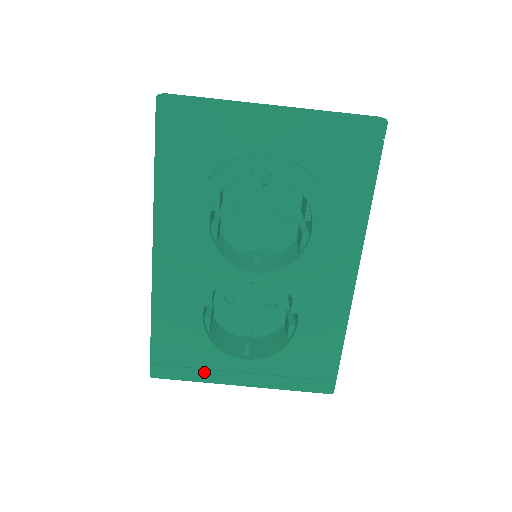
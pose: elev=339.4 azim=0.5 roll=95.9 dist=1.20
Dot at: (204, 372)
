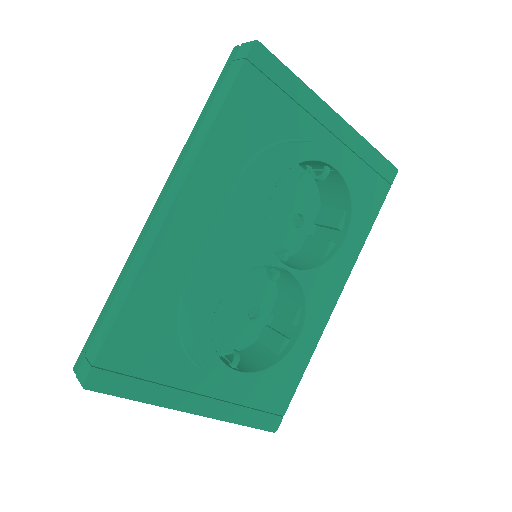
Dot at: (158, 389)
